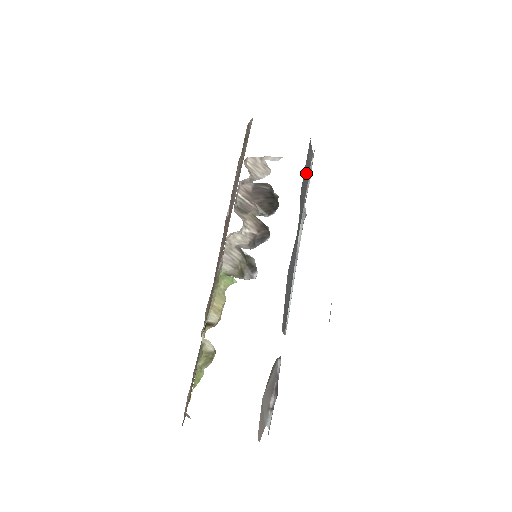
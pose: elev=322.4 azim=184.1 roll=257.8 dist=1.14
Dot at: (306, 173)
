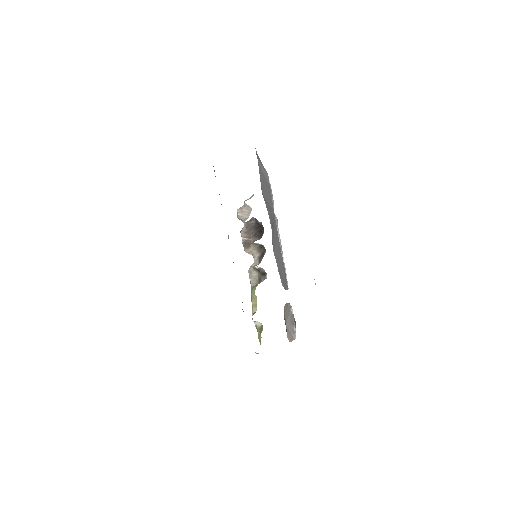
Dot at: (265, 185)
